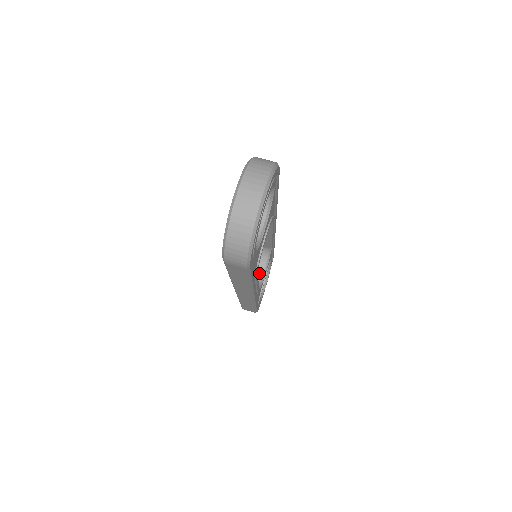
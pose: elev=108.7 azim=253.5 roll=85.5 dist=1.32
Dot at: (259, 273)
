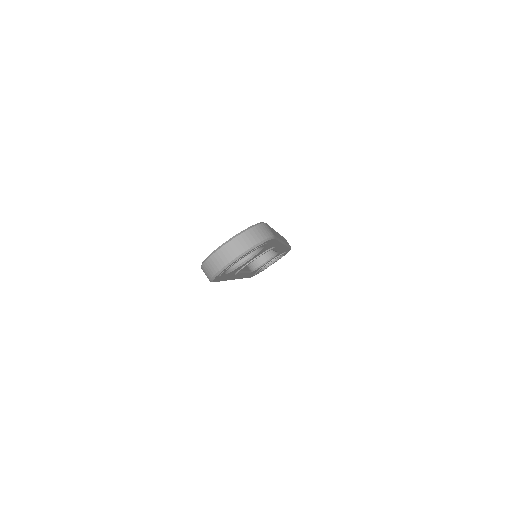
Dot at: (262, 260)
